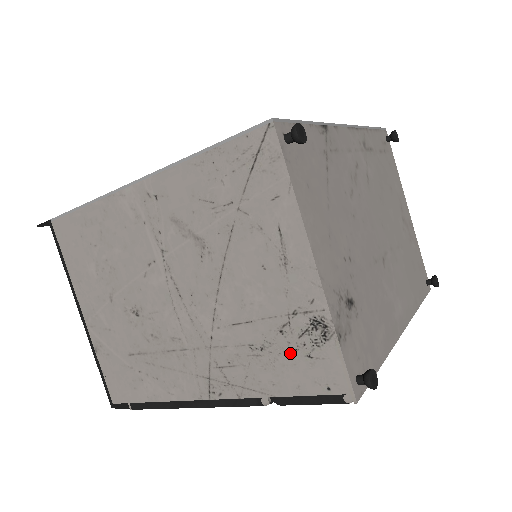
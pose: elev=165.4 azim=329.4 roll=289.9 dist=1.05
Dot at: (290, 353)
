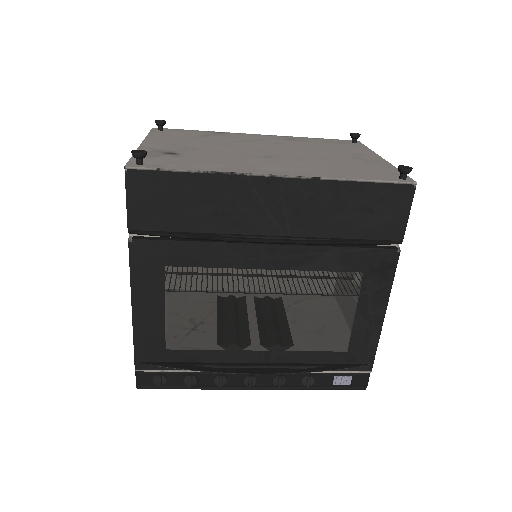
Dot at: occluded
